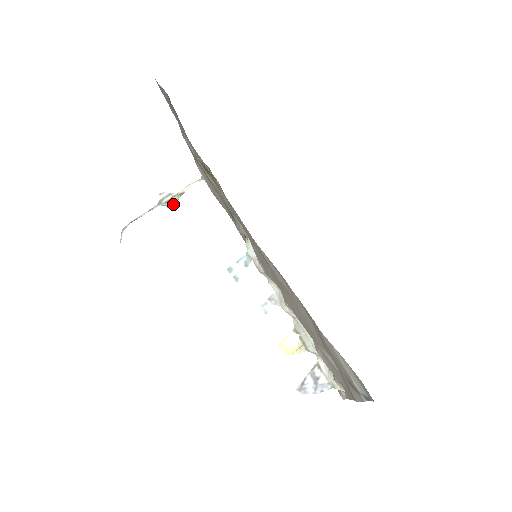
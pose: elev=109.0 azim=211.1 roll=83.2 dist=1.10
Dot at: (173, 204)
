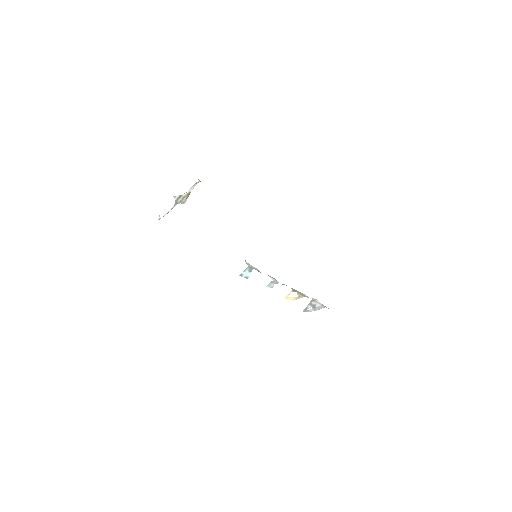
Dot at: (186, 200)
